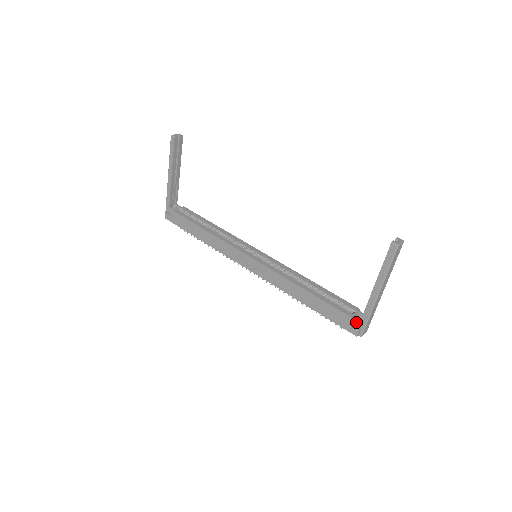
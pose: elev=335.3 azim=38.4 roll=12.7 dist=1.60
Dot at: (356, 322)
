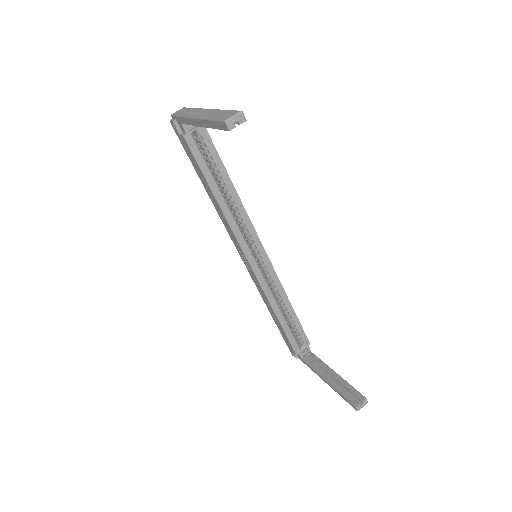
Dot at: (298, 355)
